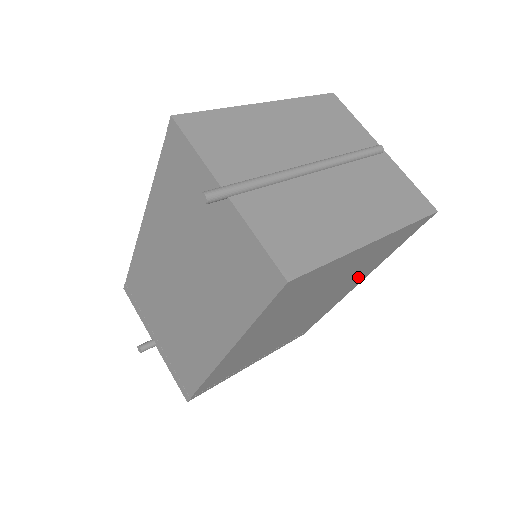
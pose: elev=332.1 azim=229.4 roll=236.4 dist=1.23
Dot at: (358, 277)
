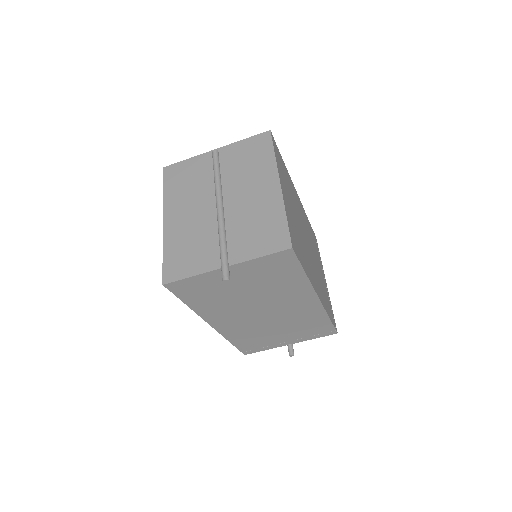
Dot at: (293, 192)
